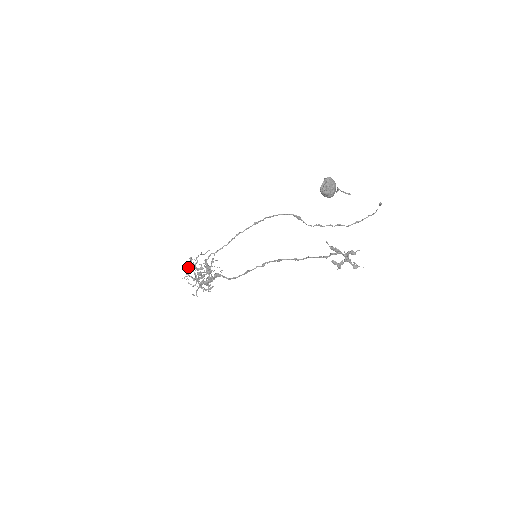
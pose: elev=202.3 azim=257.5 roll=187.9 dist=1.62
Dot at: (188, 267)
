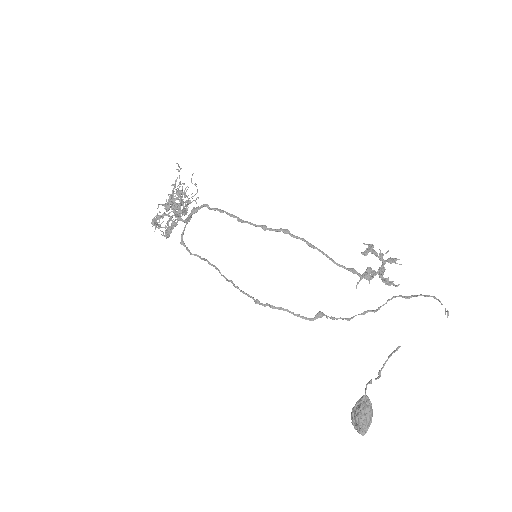
Dot at: occluded
